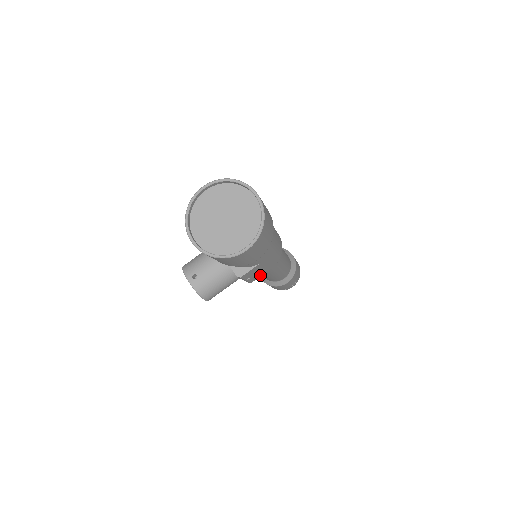
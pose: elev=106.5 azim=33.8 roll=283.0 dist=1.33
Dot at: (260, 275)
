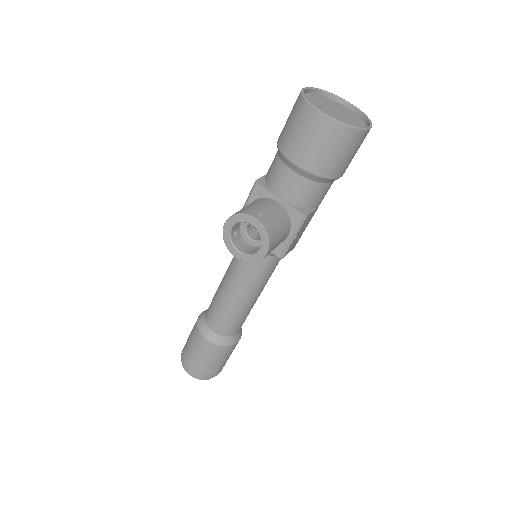
Dot at: (289, 250)
